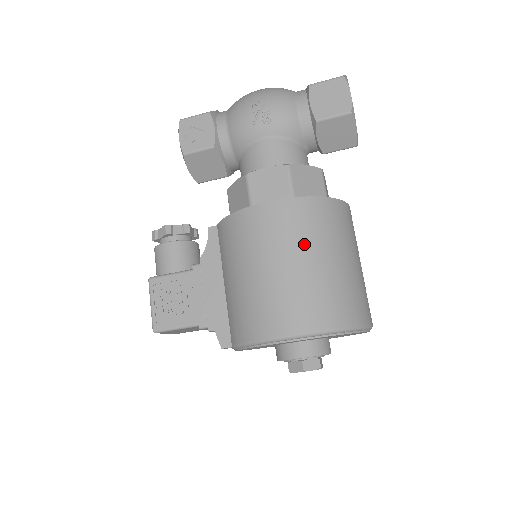
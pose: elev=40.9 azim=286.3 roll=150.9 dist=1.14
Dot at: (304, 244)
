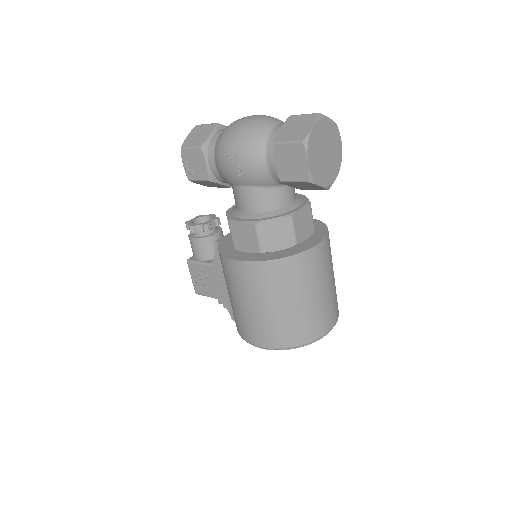
Dot at: (263, 295)
